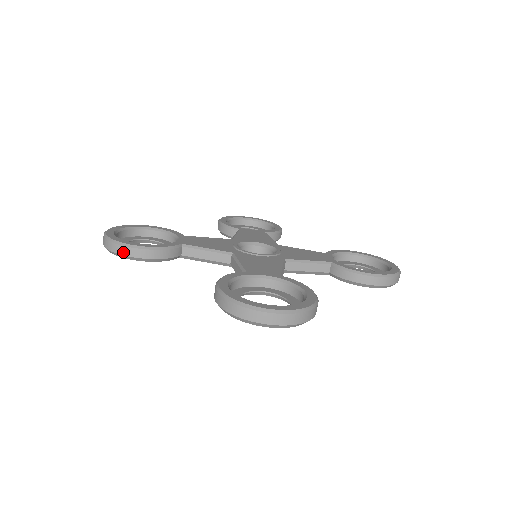
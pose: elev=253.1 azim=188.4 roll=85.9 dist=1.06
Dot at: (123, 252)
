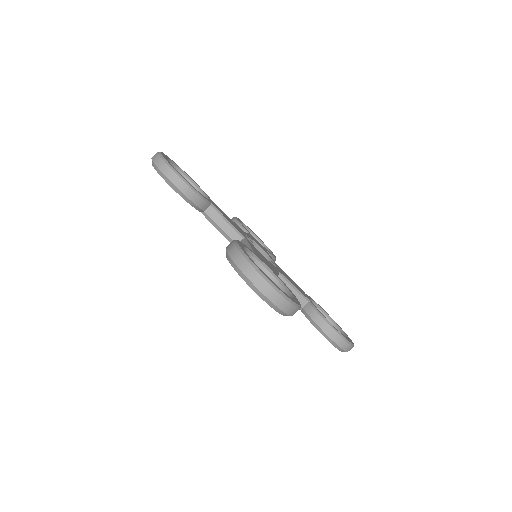
Dot at: (167, 173)
